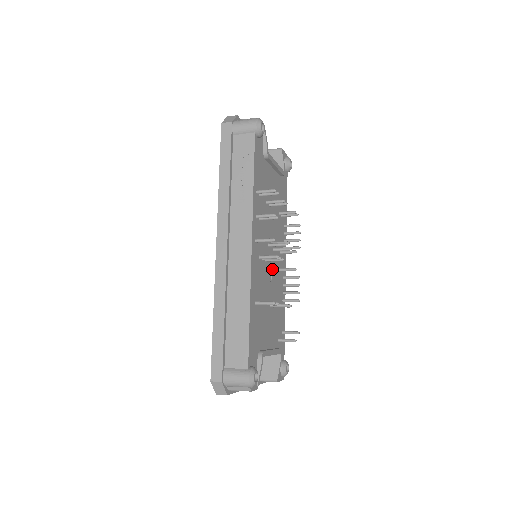
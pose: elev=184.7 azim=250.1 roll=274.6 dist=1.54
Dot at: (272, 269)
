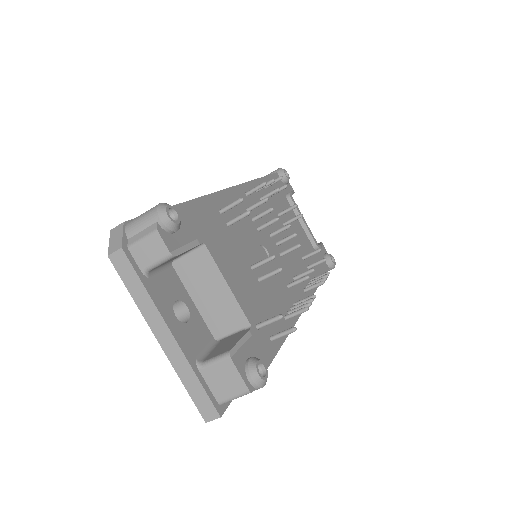
Dot at: occluded
